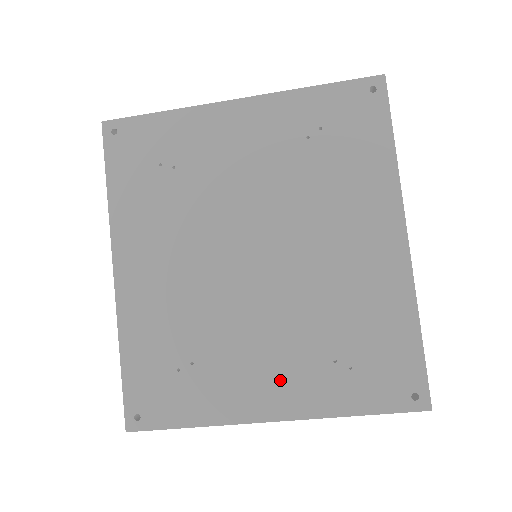
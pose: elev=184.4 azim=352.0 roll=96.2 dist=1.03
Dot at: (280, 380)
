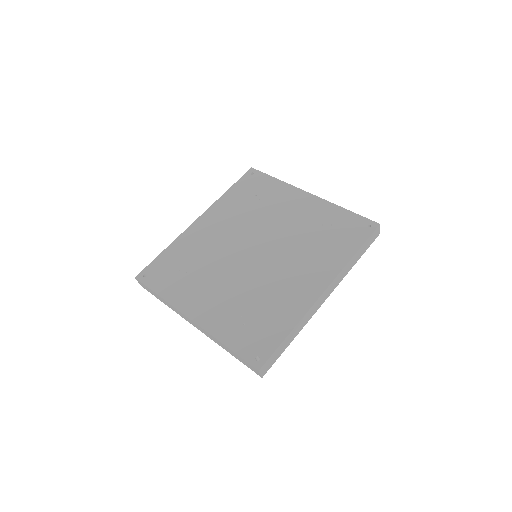
Dot at: (211, 306)
